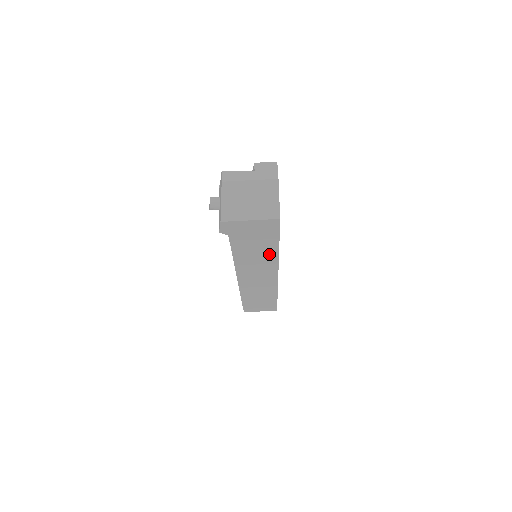
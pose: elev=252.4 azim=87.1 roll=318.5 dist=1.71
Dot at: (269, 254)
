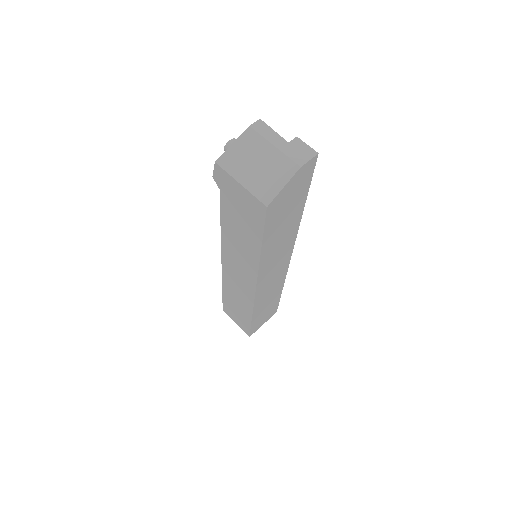
Dot at: (252, 251)
